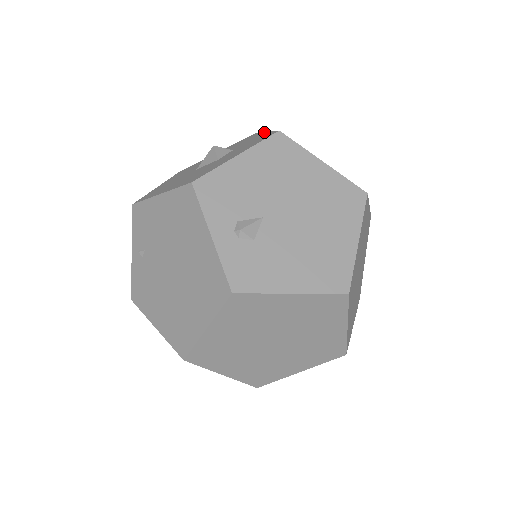
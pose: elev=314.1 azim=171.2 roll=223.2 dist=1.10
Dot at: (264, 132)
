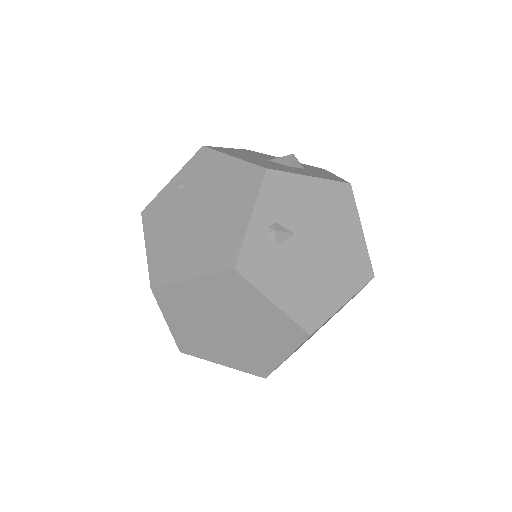
Dot at: occluded
